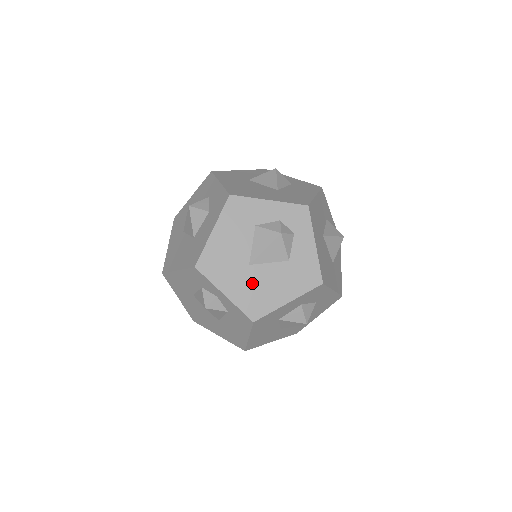
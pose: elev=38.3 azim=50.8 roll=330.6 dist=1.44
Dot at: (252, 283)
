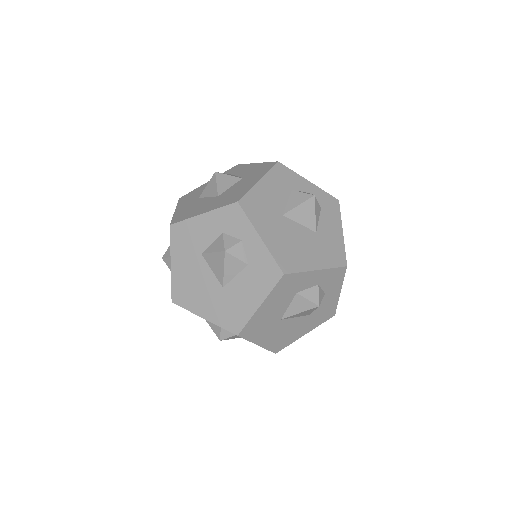
Dot at: occluded
